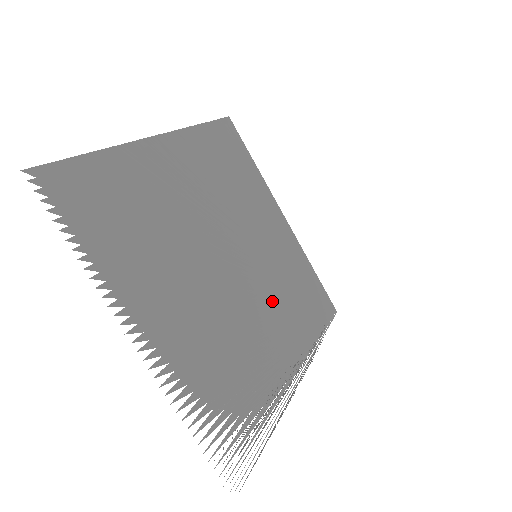
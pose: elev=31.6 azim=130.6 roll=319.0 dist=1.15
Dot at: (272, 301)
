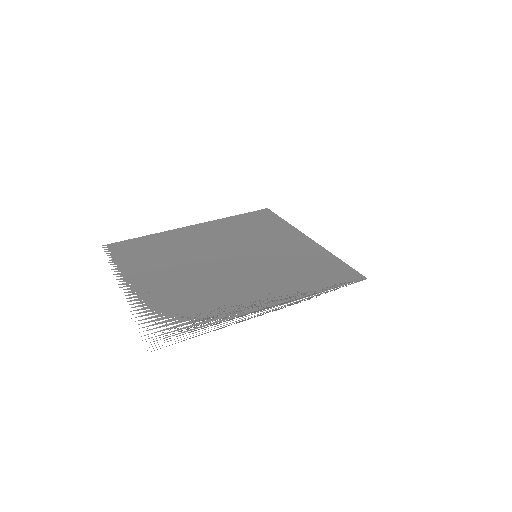
Dot at: (259, 273)
